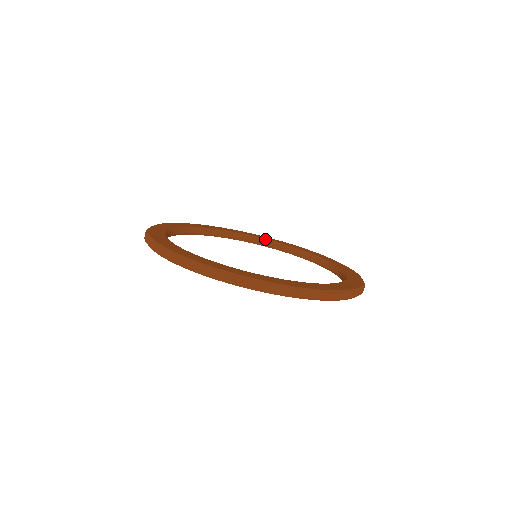
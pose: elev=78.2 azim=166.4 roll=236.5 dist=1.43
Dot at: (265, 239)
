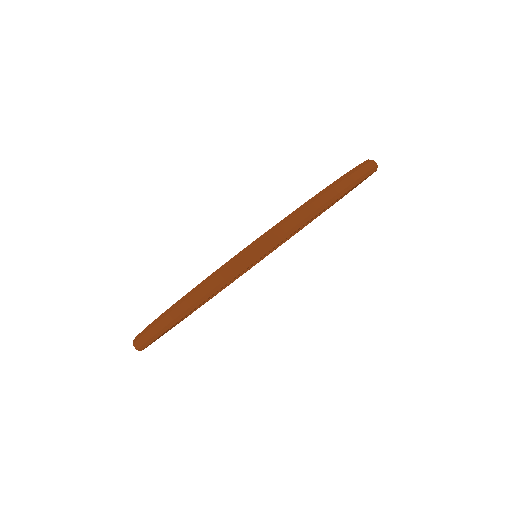
Dot at: occluded
